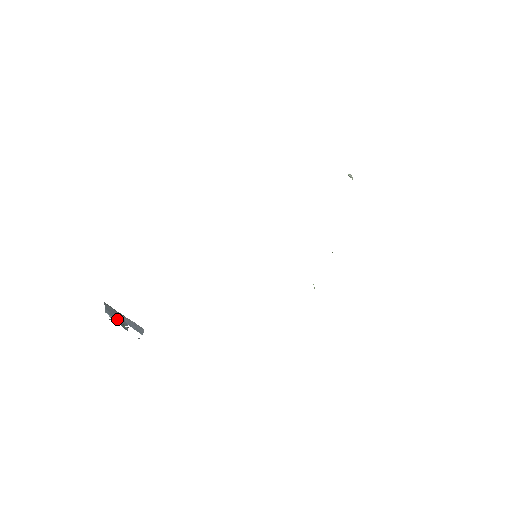
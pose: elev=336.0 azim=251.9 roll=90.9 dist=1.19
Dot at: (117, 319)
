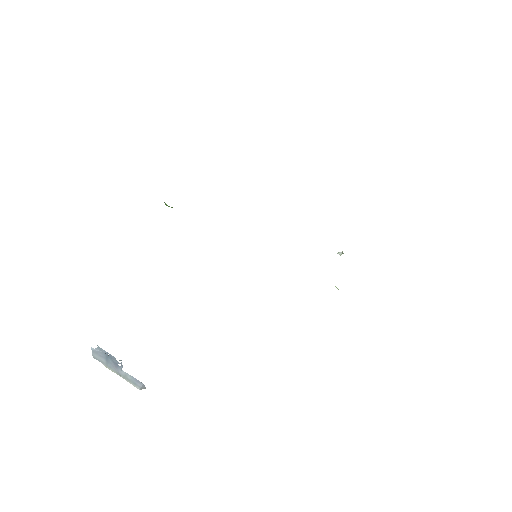
Dot at: (107, 358)
